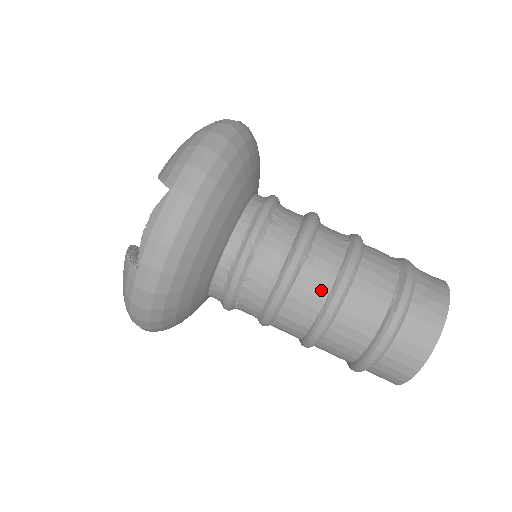
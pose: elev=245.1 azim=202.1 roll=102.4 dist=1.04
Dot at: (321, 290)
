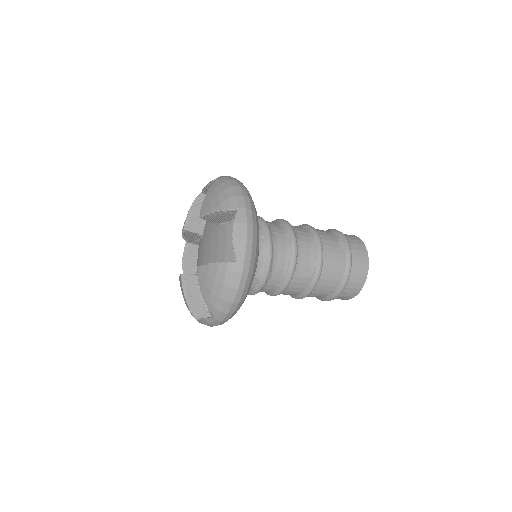
Dot at: (311, 251)
